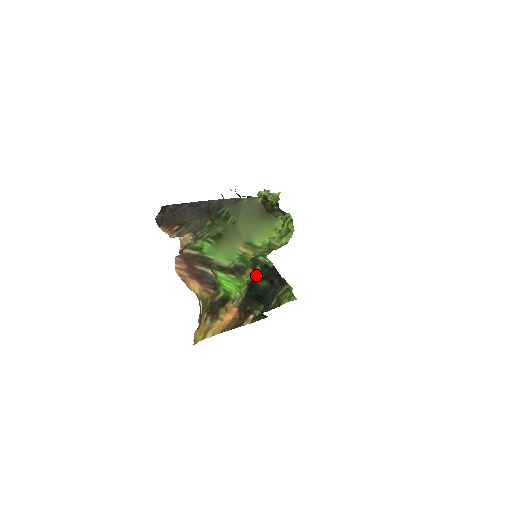
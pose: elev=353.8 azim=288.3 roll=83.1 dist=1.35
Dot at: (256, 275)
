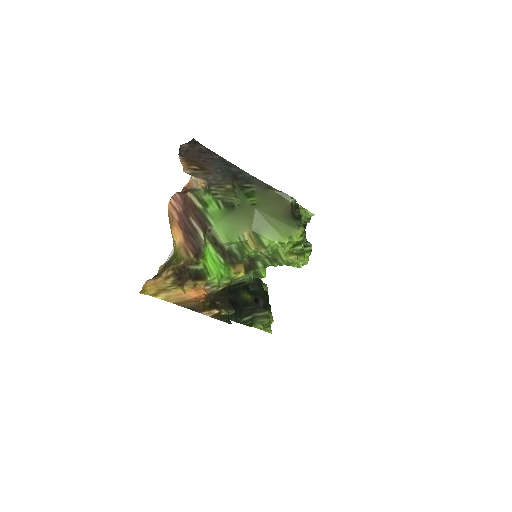
Dot at: (245, 282)
